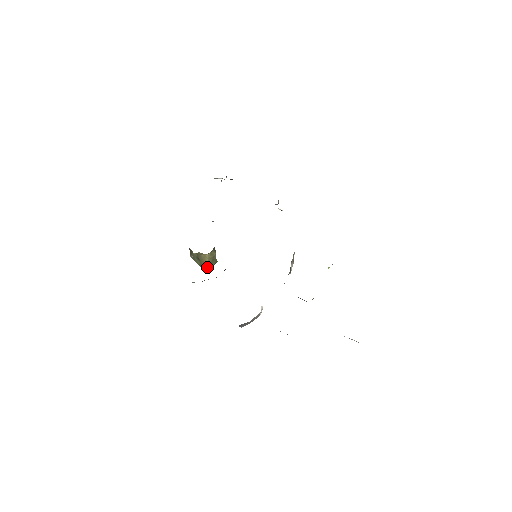
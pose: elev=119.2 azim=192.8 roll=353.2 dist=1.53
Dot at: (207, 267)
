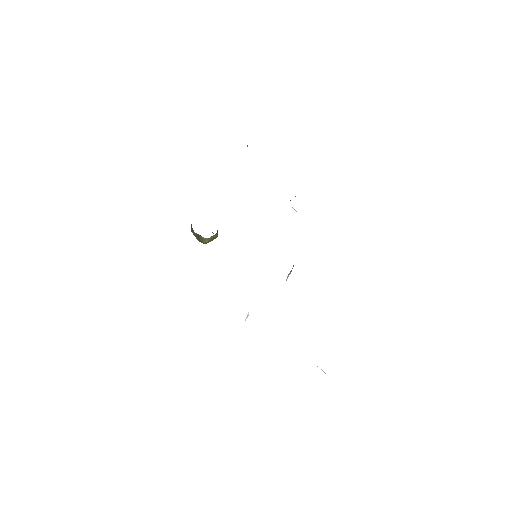
Dot at: occluded
